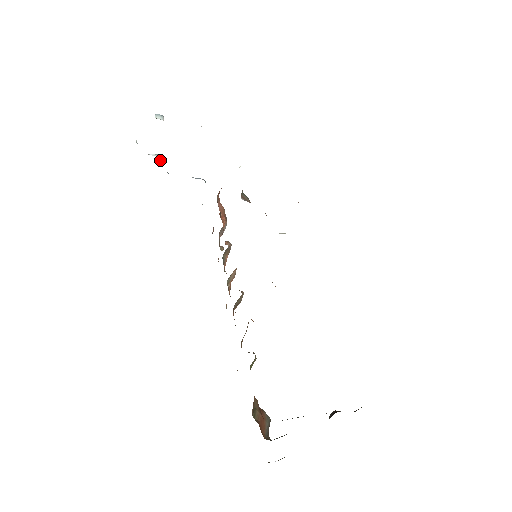
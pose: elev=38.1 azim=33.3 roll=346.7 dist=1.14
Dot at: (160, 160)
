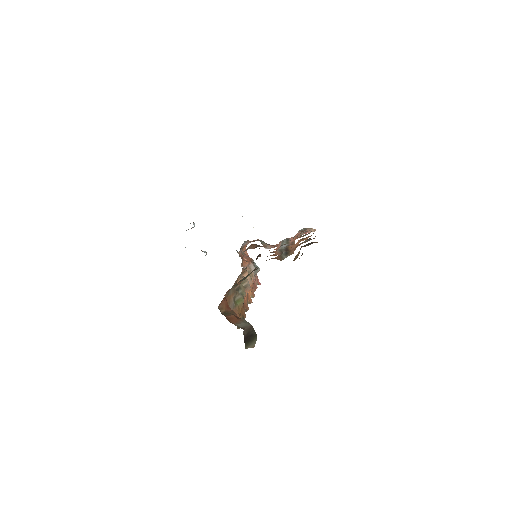
Dot at: occluded
